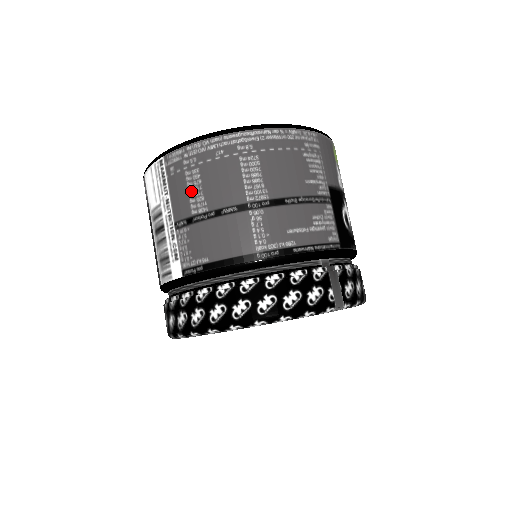
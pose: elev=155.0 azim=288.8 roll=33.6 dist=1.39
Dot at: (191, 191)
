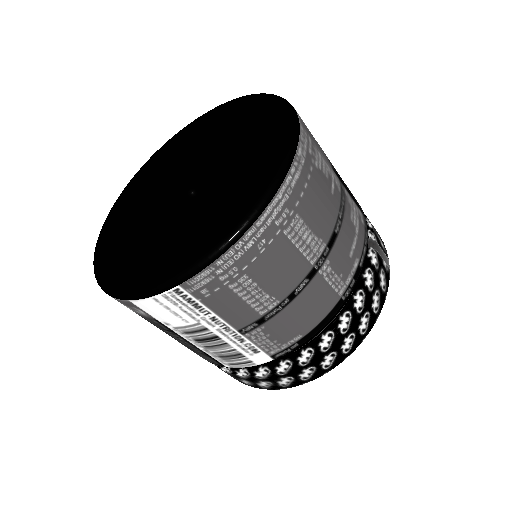
Dot at: (248, 298)
